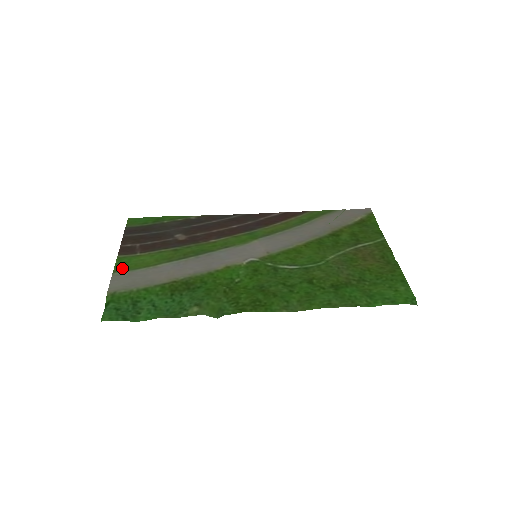
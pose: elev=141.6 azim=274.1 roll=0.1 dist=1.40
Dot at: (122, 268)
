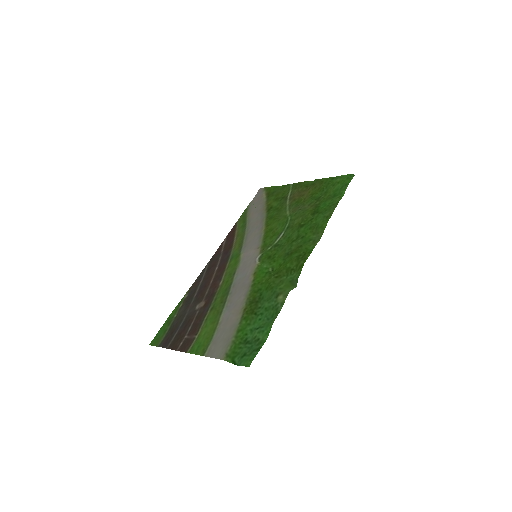
Dot at: (203, 349)
